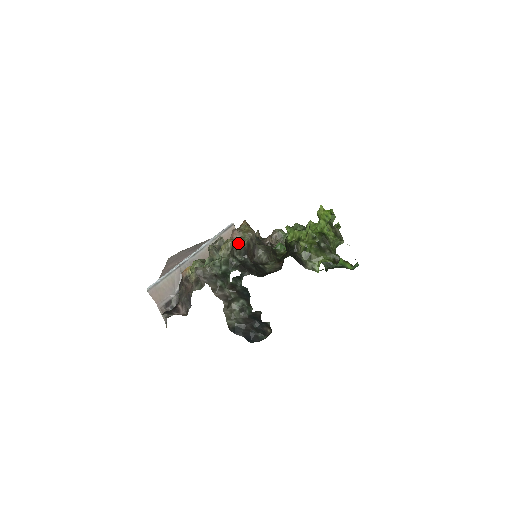
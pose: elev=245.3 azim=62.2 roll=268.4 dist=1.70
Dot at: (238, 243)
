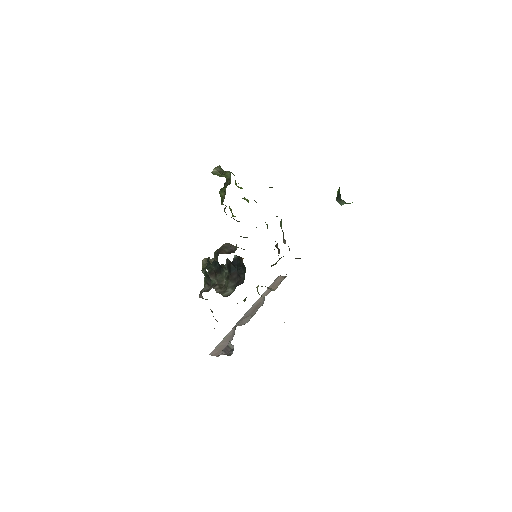
Dot at: (214, 257)
